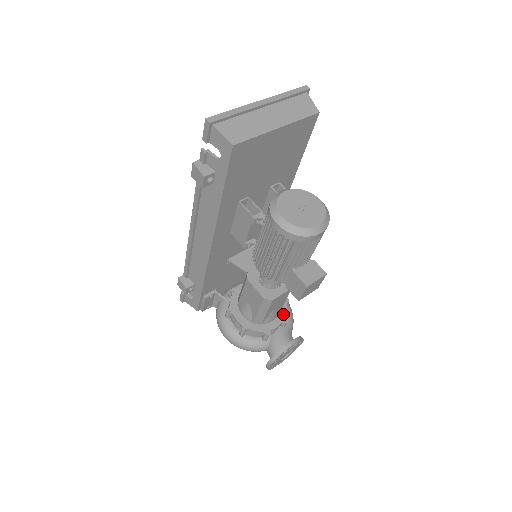
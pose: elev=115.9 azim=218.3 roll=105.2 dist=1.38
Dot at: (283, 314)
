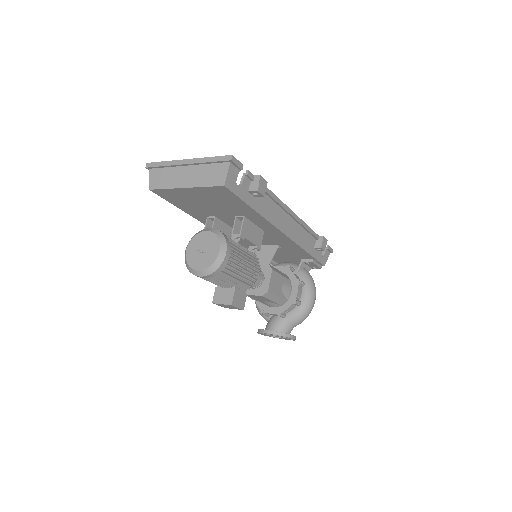
Dot at: (283, 309)
